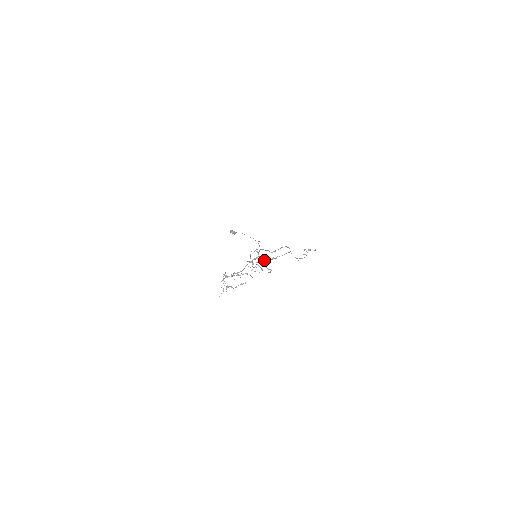
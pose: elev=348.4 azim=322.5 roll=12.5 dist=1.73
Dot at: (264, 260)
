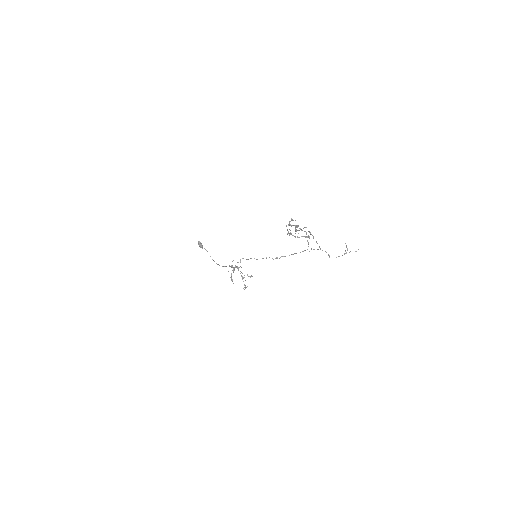
Dot at: occluded
